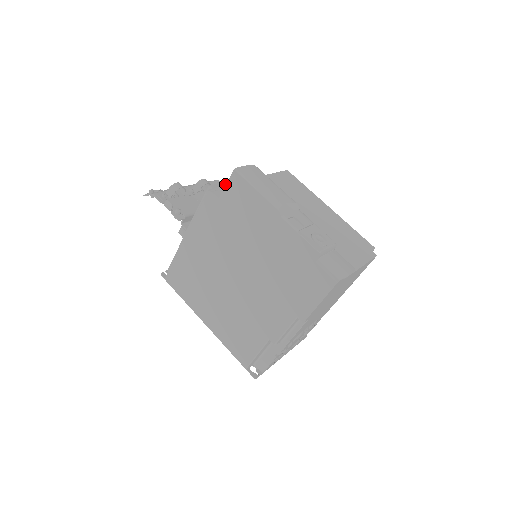
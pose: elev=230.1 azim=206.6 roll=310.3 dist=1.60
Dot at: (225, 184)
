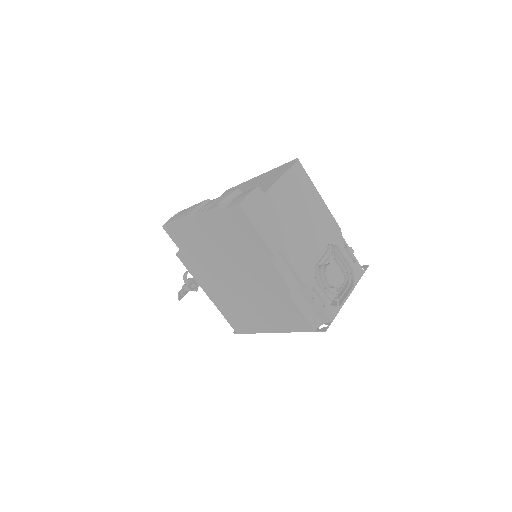
Dot at: occluded
